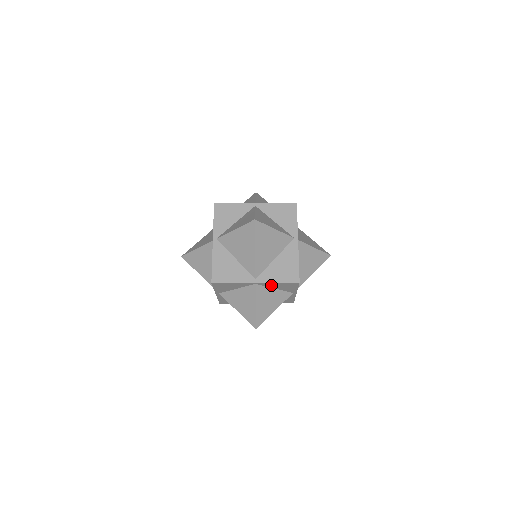
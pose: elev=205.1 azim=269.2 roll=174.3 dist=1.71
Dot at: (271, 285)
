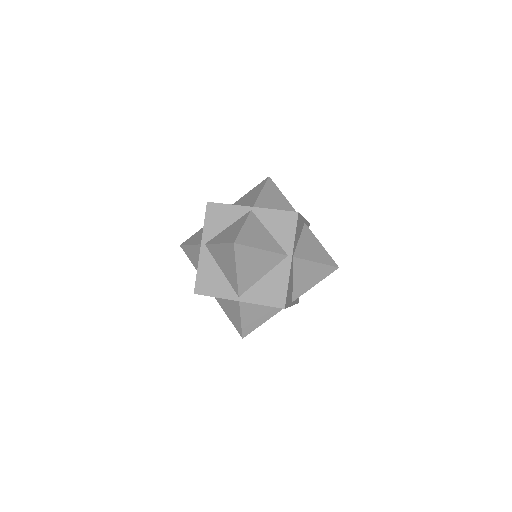
Dot at: occluded
